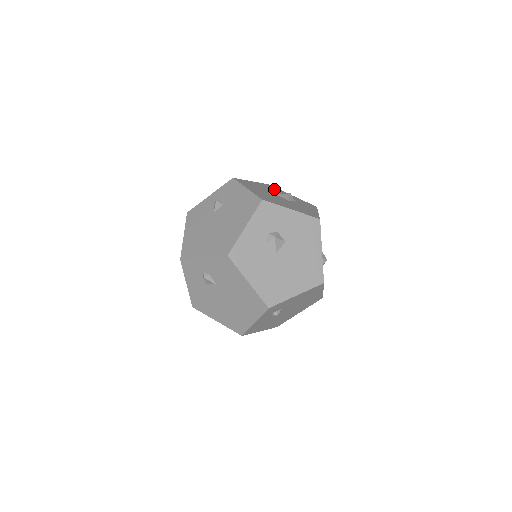
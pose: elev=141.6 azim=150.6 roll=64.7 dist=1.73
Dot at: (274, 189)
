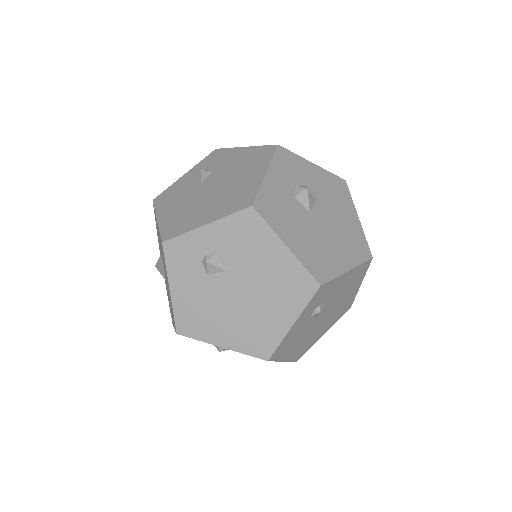
Dot at: occluded
